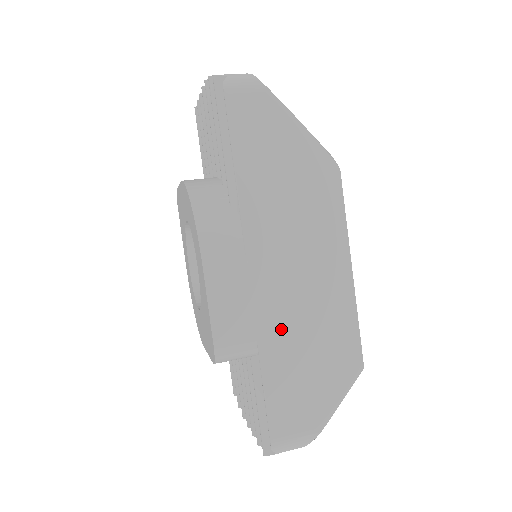
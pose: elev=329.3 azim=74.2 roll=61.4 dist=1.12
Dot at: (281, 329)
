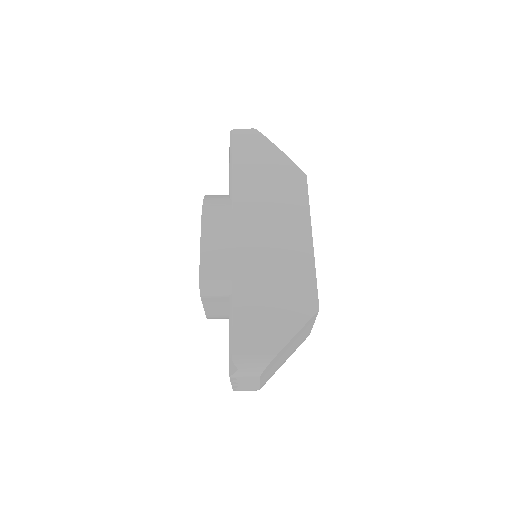
Dot at: (252, 270)
